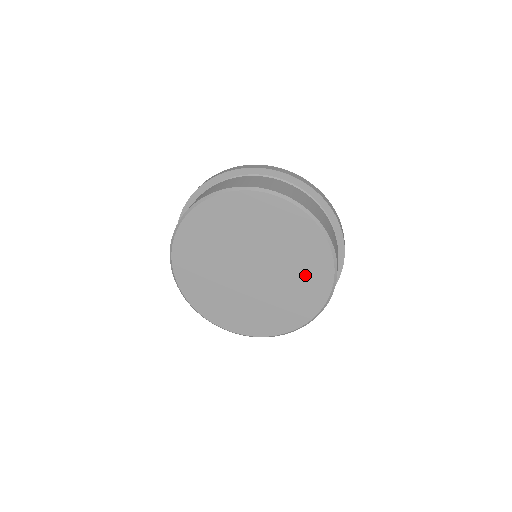
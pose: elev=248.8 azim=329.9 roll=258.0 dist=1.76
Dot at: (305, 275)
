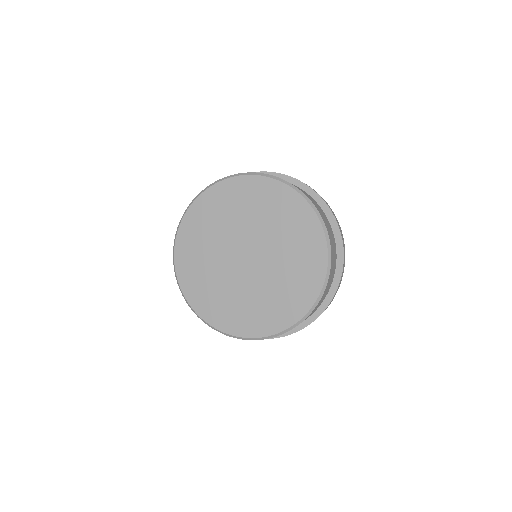
Dot at: (276, 302)
